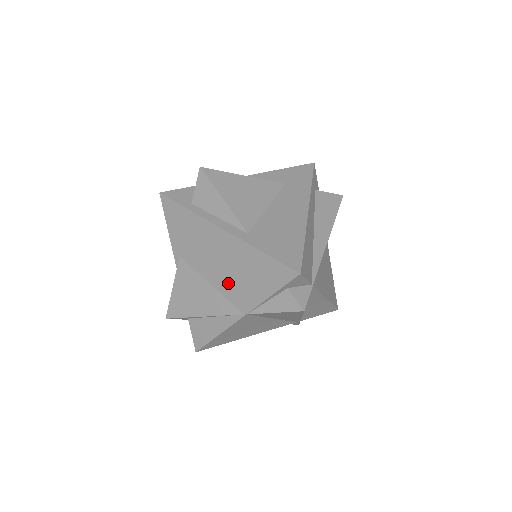
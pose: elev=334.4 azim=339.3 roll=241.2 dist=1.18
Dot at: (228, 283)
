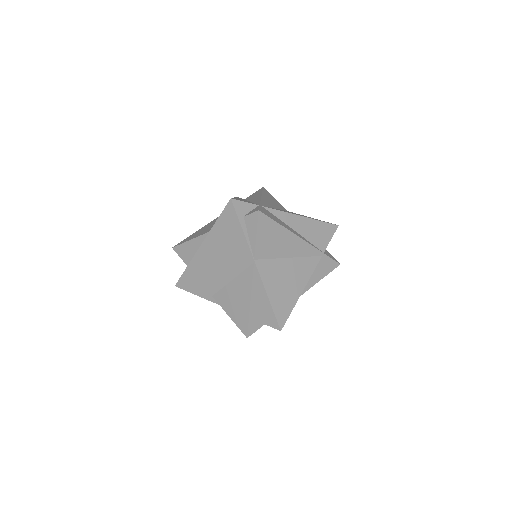
Dot at: (232, 263)
